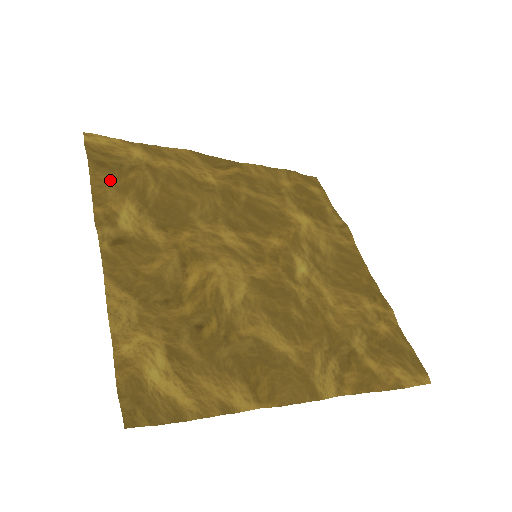
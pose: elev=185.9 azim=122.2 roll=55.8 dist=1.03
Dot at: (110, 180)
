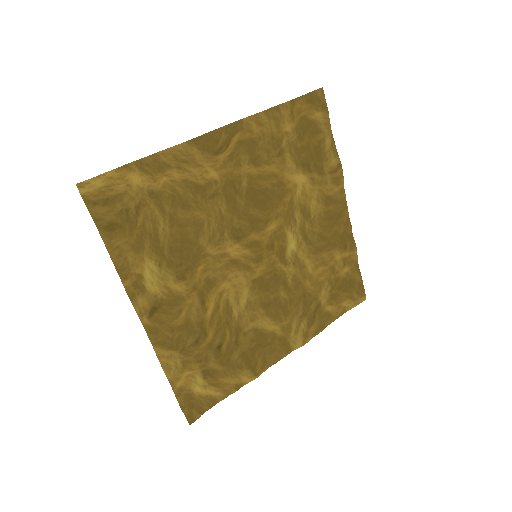
Dot at: (125, 243)
